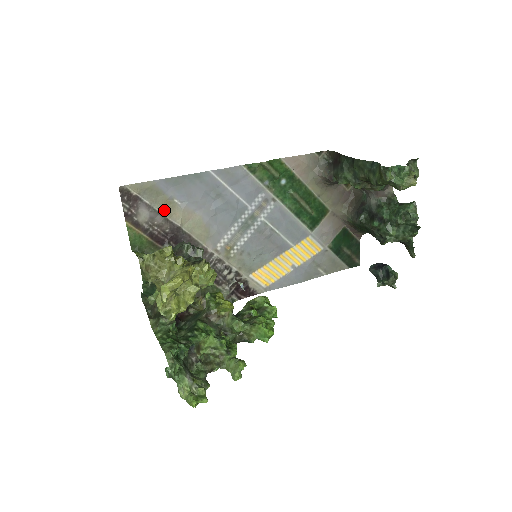
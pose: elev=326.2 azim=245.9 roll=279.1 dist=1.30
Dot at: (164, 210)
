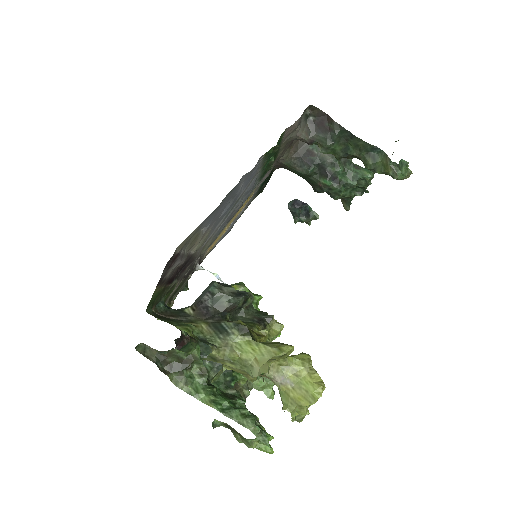
Dot at: (189, 247)
